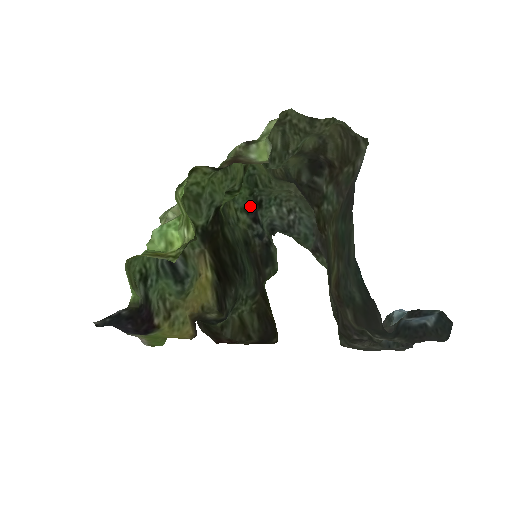
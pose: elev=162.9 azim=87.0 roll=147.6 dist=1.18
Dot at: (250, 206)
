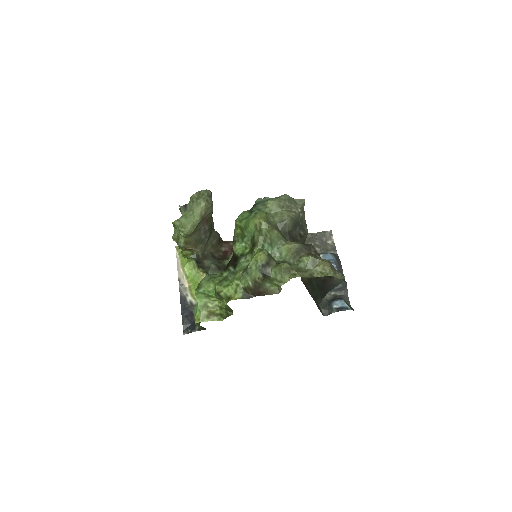
Dot at: occluded
